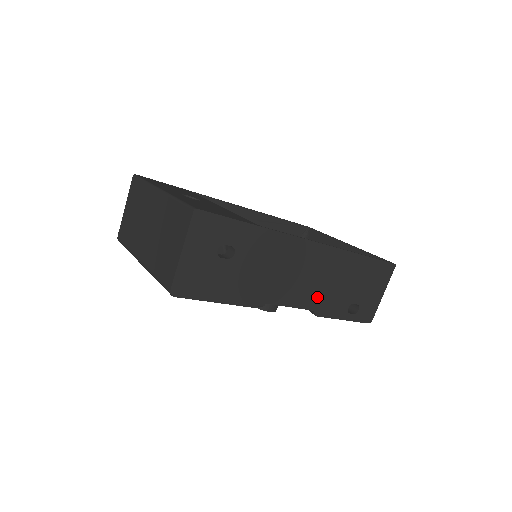
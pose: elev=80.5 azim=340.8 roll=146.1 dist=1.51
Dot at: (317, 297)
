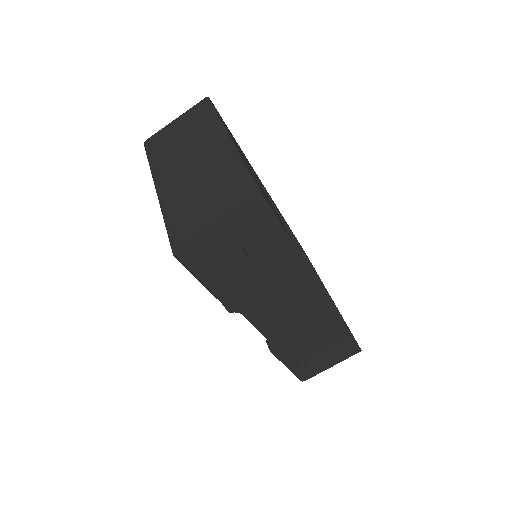
Dot at: (284, 336)
